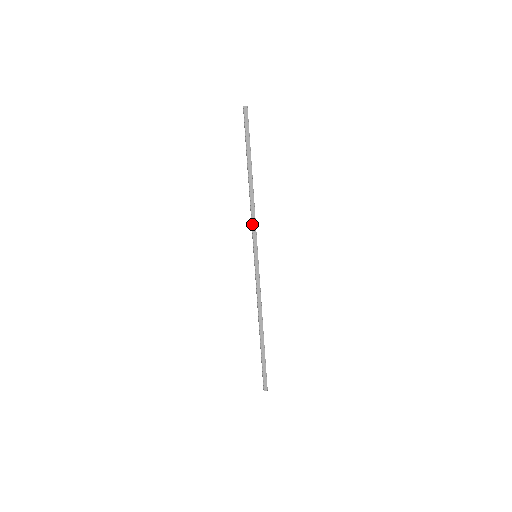
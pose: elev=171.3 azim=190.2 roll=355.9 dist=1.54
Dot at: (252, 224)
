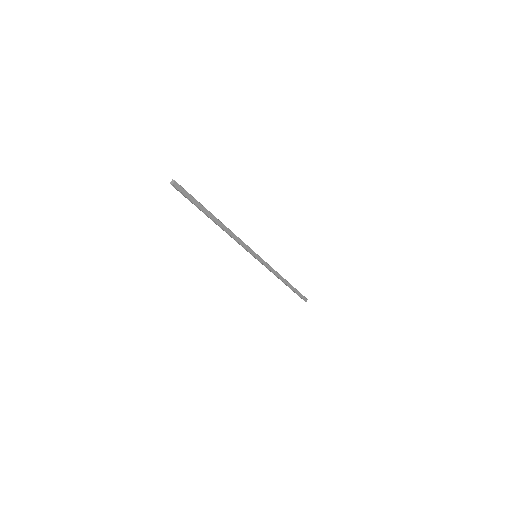
Dot at: (241, 245)
